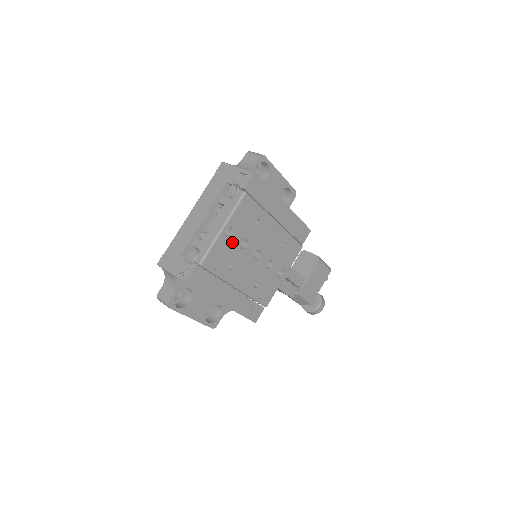
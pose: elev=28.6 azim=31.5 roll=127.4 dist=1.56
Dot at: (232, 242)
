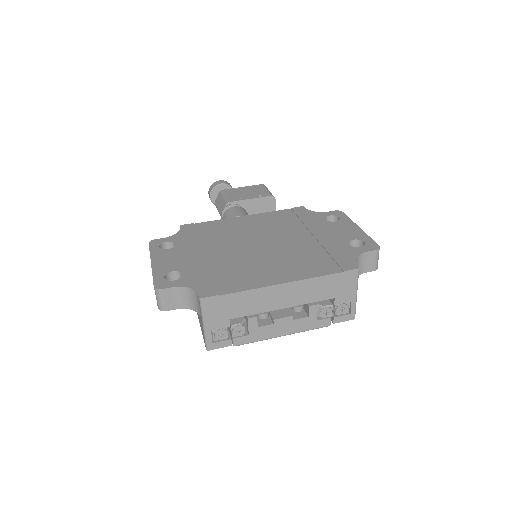
Dot at: occluded
